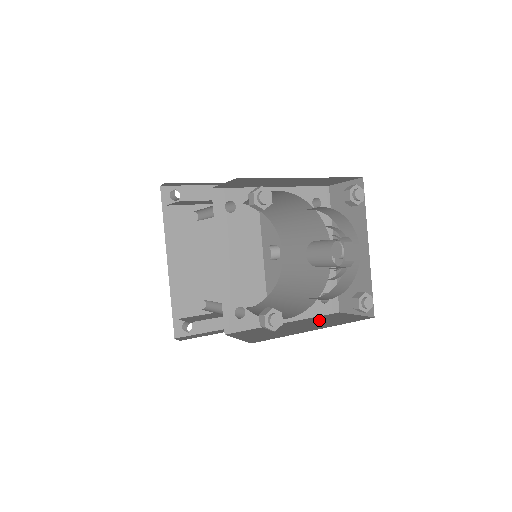
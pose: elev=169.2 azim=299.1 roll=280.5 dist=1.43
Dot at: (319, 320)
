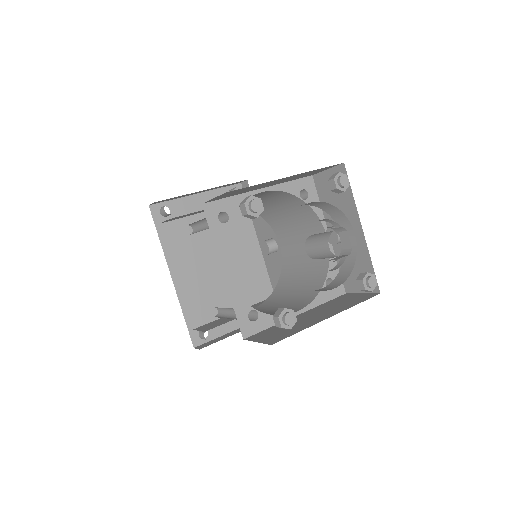
Dot at: (329, 306)
